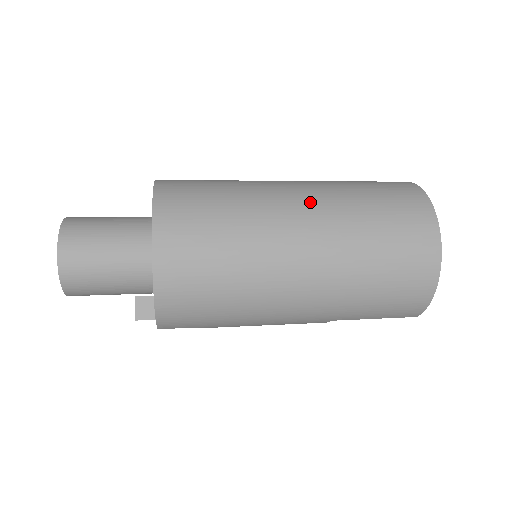
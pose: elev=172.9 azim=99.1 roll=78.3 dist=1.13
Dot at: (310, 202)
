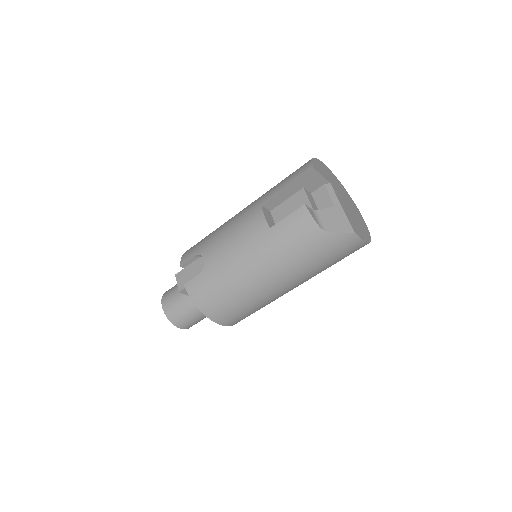
Dot at: occluded
